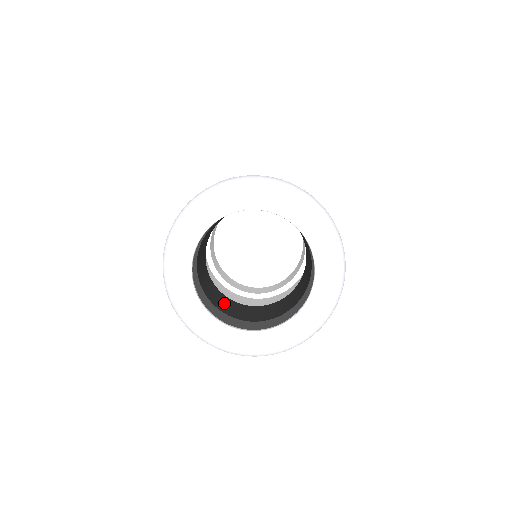
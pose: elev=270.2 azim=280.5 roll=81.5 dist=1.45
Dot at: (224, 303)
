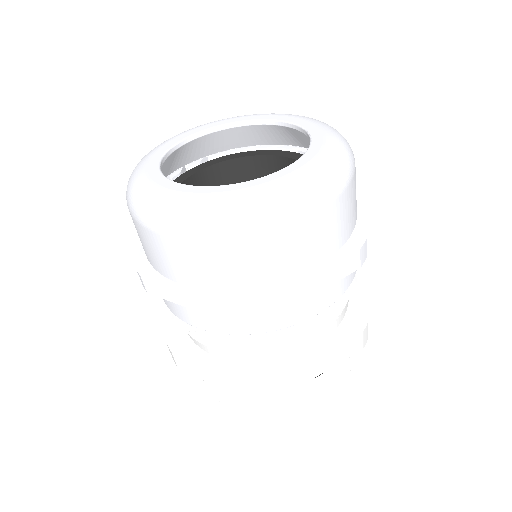
Dot at: occluded
